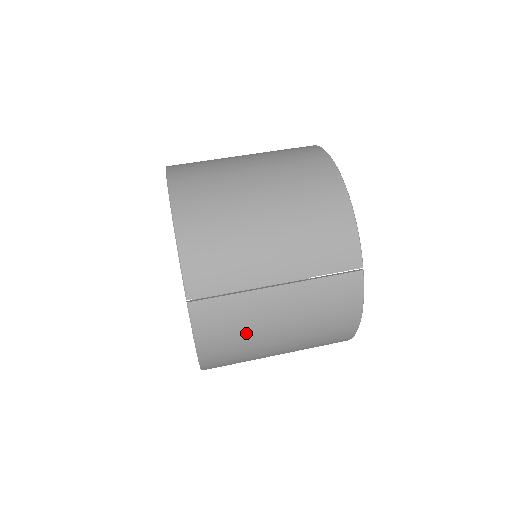
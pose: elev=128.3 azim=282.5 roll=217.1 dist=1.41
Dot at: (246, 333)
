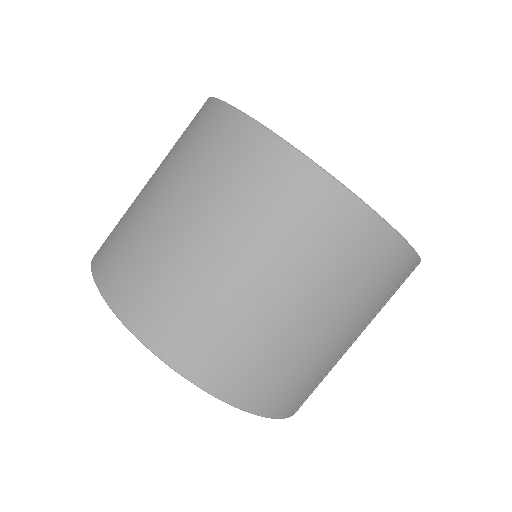
Dot at: occluded
